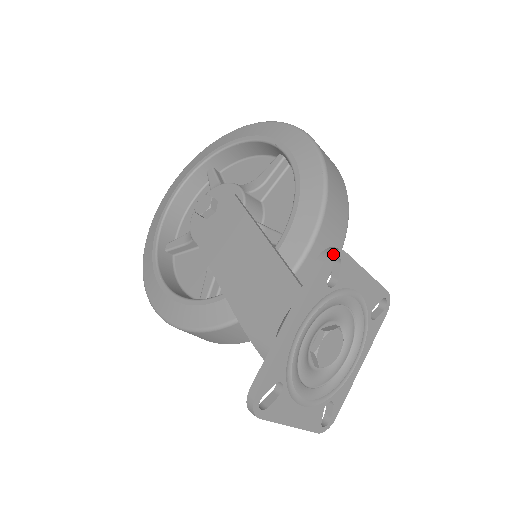
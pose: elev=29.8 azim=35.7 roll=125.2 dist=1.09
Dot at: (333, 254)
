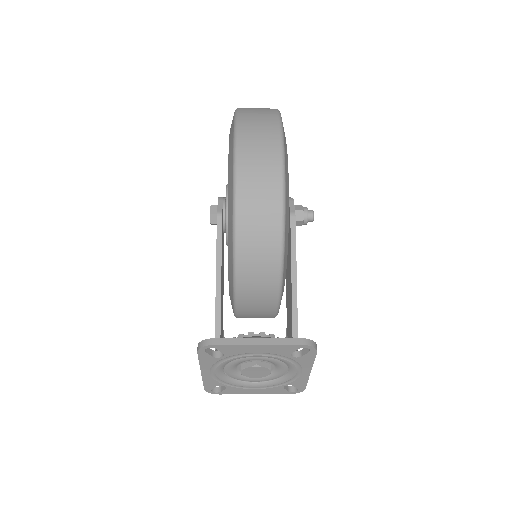
Dot at: (202, 348)
